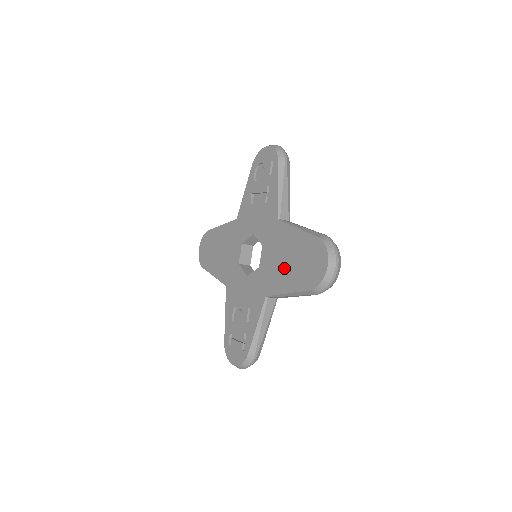
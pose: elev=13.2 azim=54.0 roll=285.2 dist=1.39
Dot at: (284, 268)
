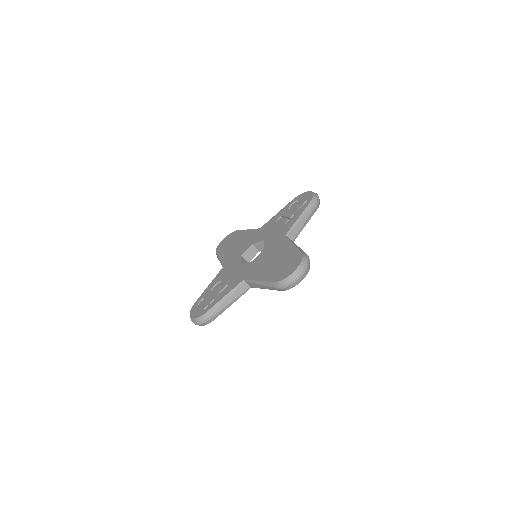
Dot at: (268, 265)
